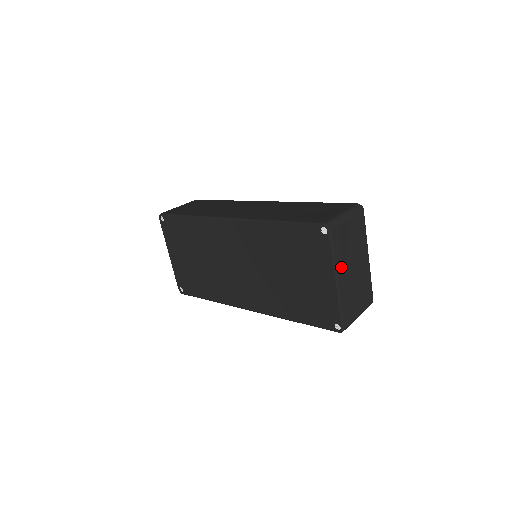
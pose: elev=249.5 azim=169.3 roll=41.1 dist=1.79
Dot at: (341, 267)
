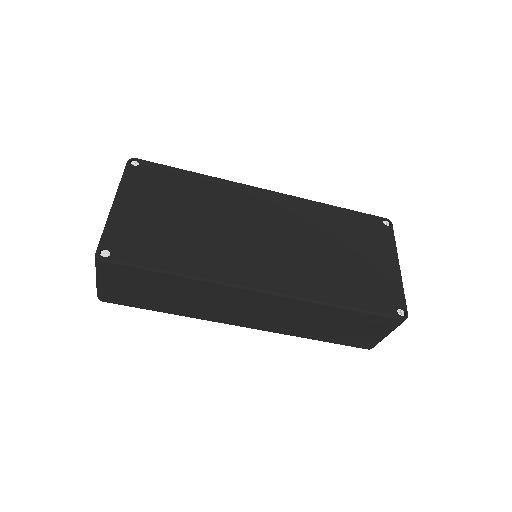
Dot at: occluded
